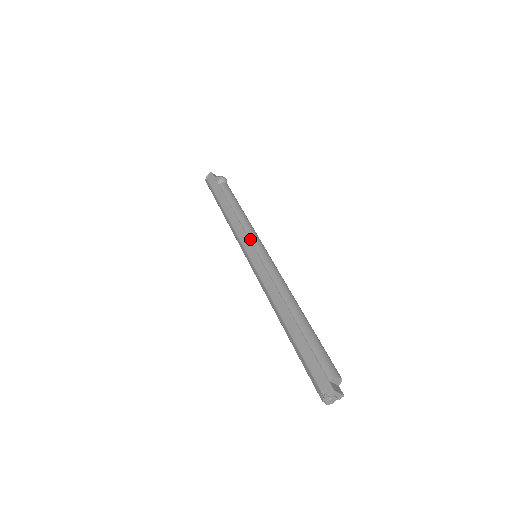
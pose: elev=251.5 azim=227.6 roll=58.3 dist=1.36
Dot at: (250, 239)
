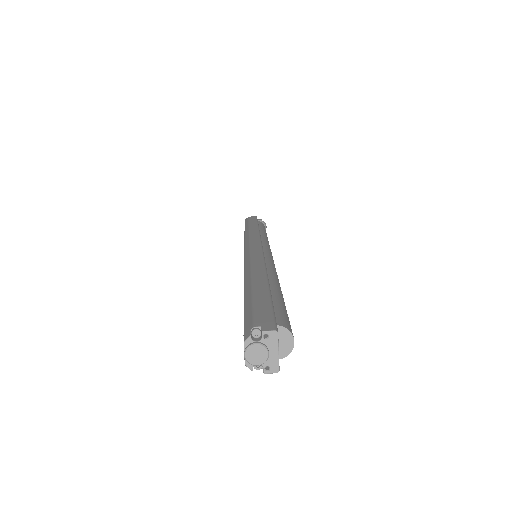
Dot at: (262, 241)
